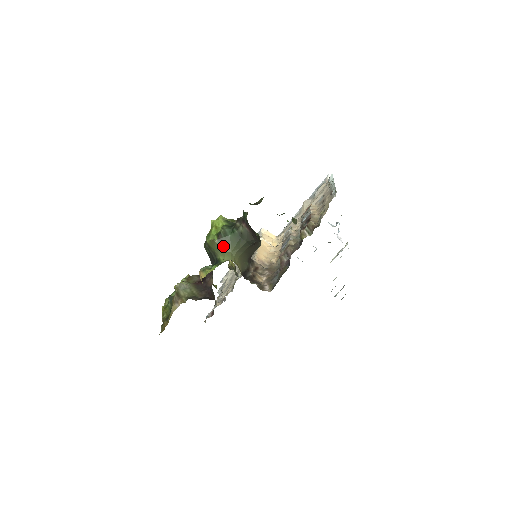
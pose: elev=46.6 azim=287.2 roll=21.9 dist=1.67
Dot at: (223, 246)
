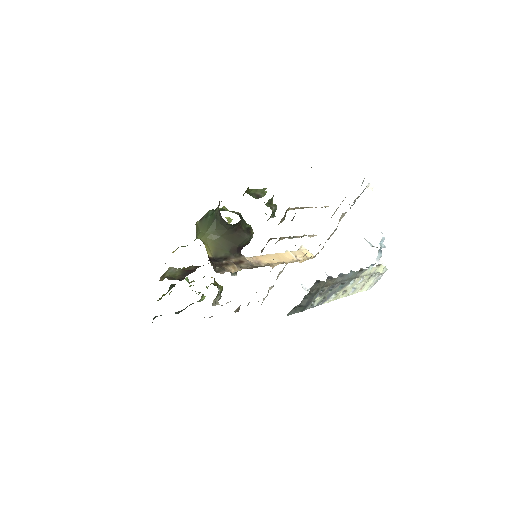
Dot at: (201, 227)
